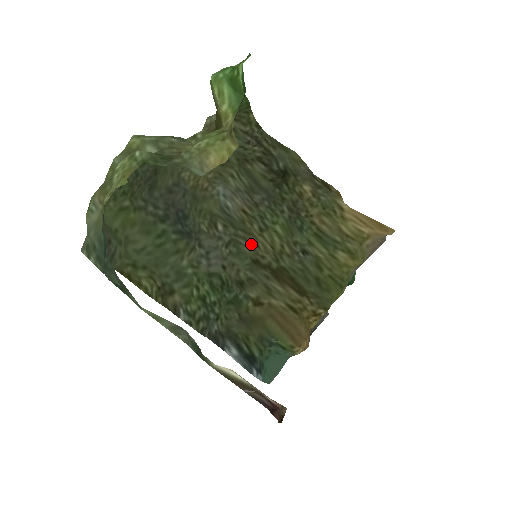
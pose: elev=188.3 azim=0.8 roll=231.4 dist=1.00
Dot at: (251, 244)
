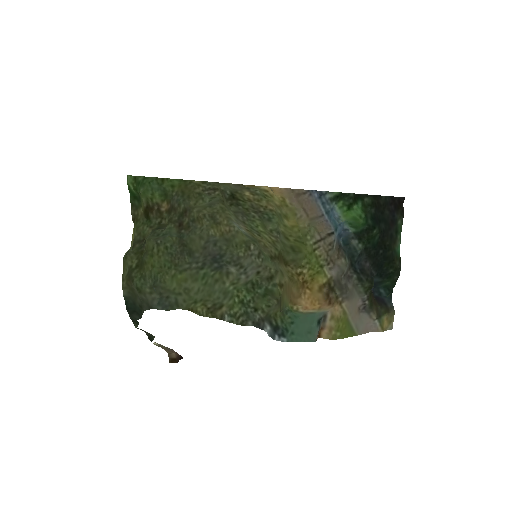
Dot at: (264, 247)
